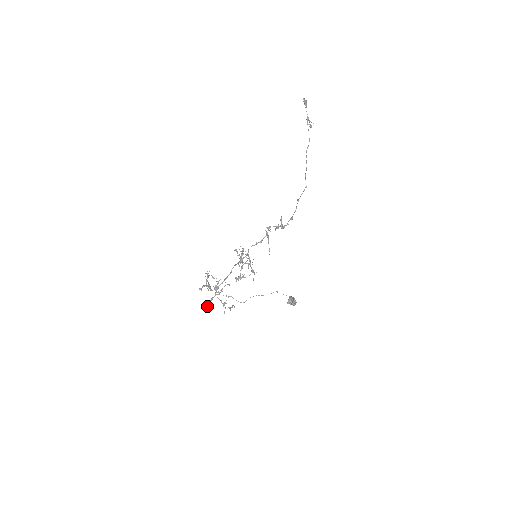
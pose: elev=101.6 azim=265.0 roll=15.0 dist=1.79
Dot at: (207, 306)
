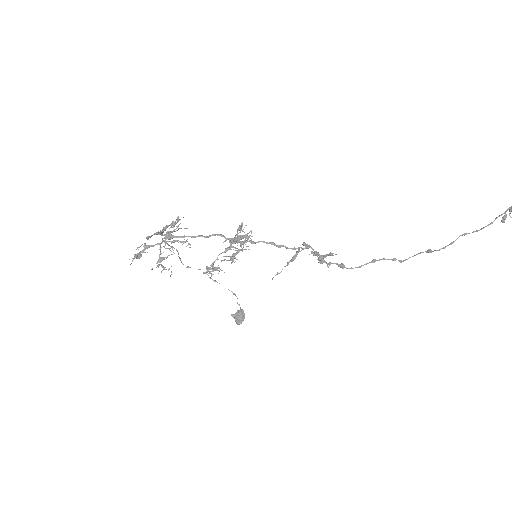
Dot at: (137, 256)
